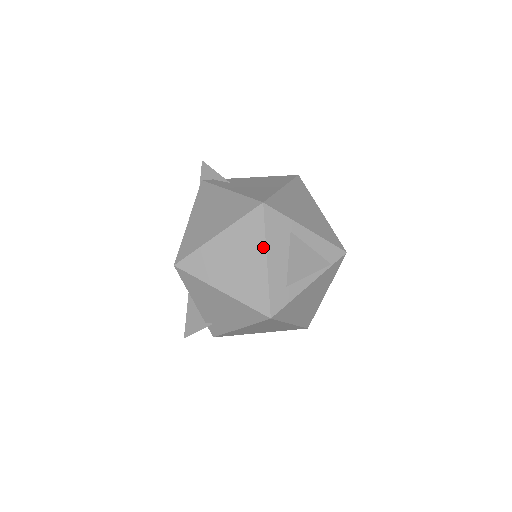
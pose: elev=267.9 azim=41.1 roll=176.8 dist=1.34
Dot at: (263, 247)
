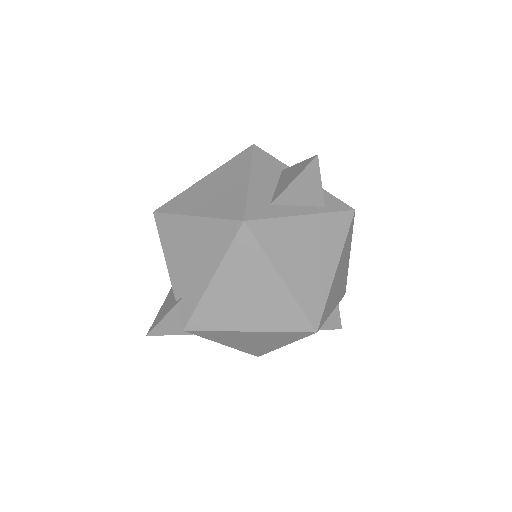
Dot at: (247, 170)
